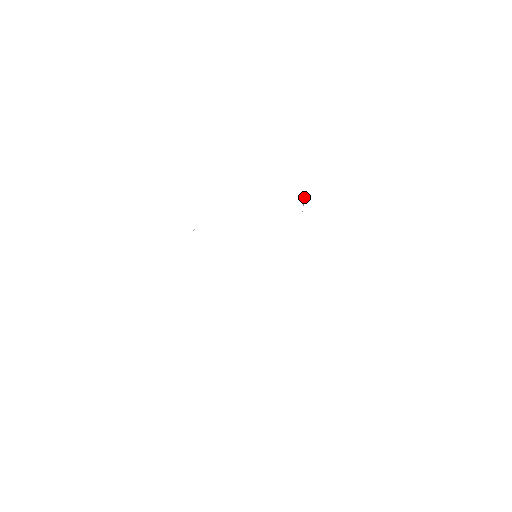
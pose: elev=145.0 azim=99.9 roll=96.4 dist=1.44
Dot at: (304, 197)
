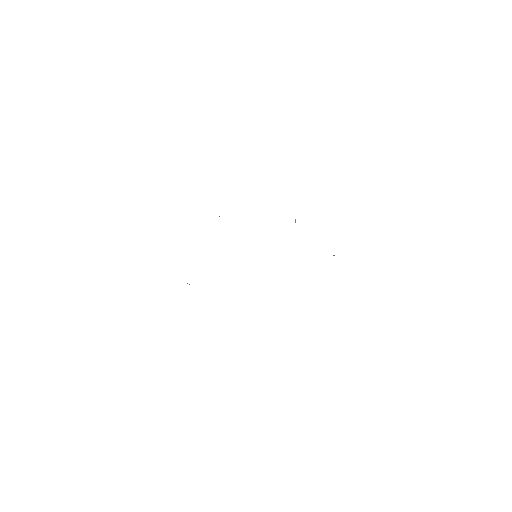
Dot at: occluded
